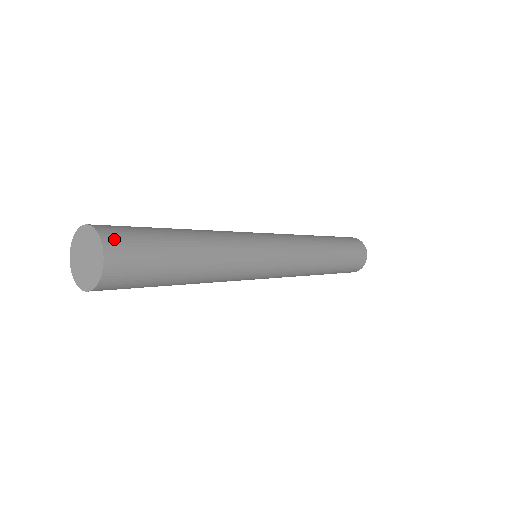
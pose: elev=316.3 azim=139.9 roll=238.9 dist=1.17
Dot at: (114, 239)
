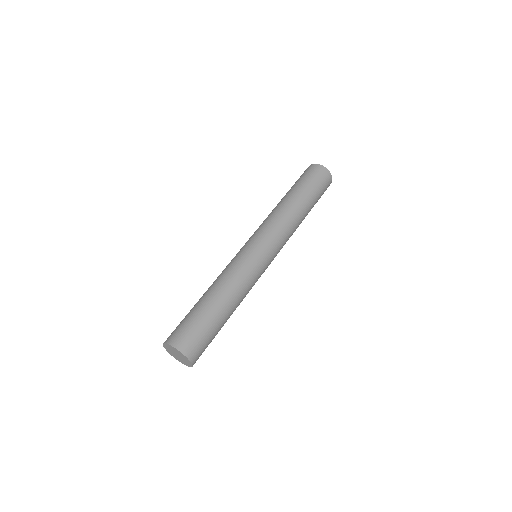
Dot at: (190, 349)
